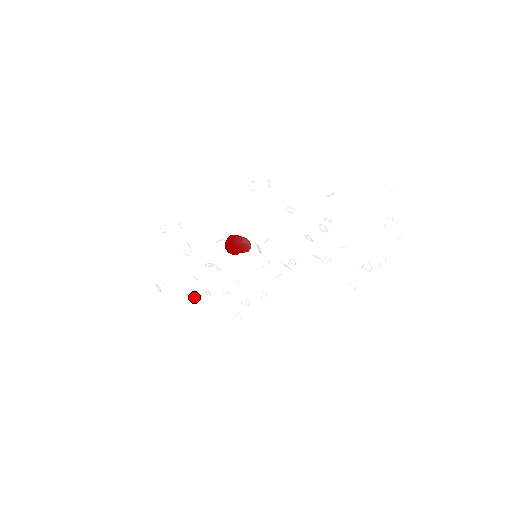
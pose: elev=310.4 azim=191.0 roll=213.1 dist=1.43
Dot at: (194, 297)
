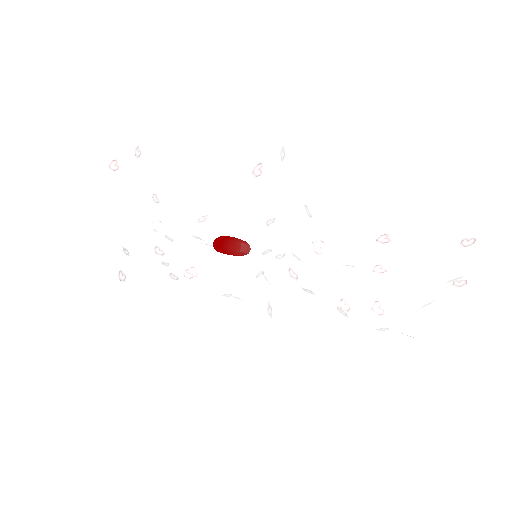
Dot at: (168, 264)
